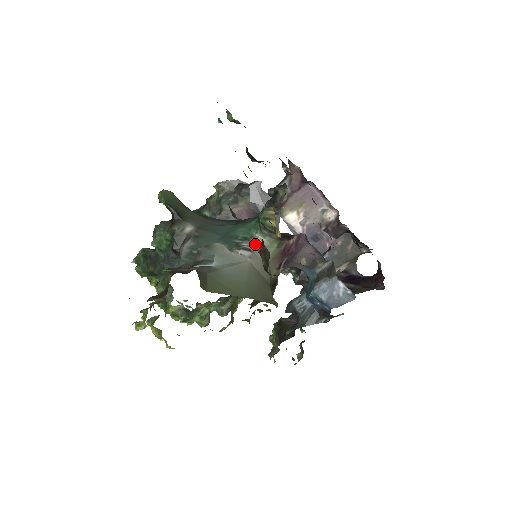
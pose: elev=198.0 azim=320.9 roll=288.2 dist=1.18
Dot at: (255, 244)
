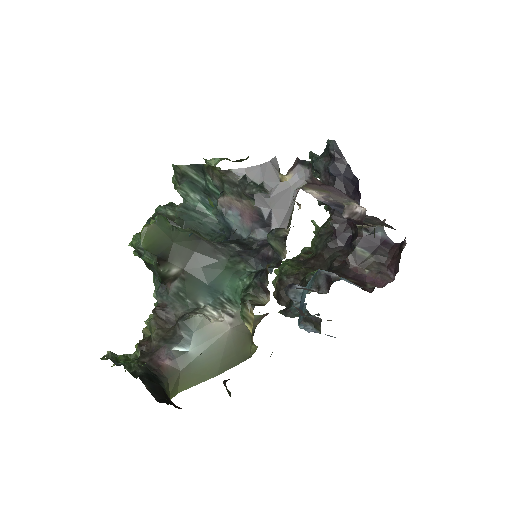
Dot at: (238, 311)
